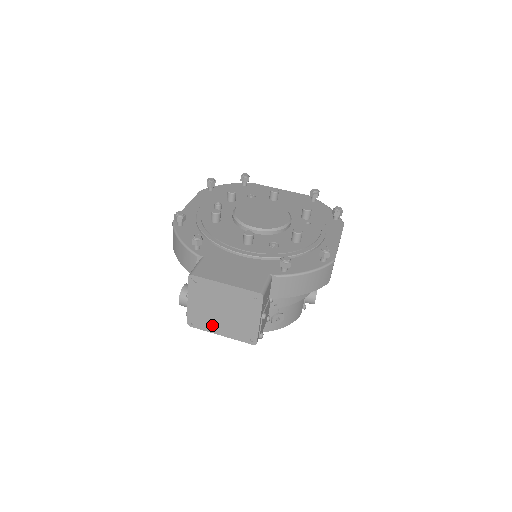
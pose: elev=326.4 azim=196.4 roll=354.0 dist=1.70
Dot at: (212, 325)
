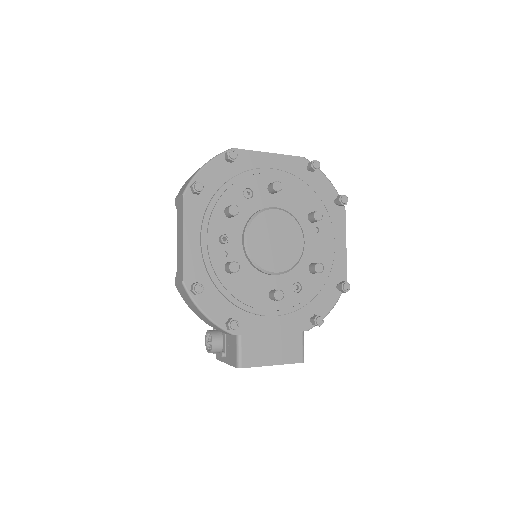
Dot at: occluded
